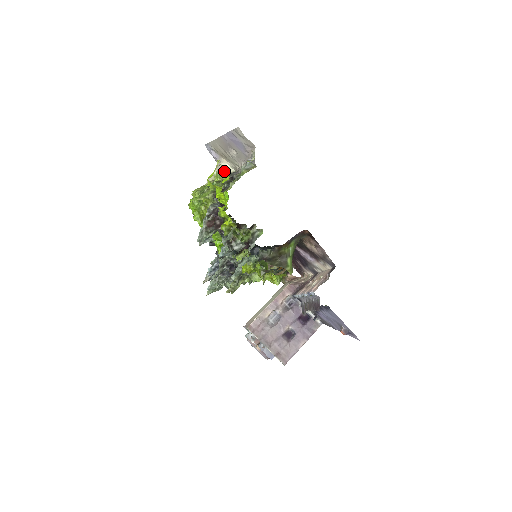
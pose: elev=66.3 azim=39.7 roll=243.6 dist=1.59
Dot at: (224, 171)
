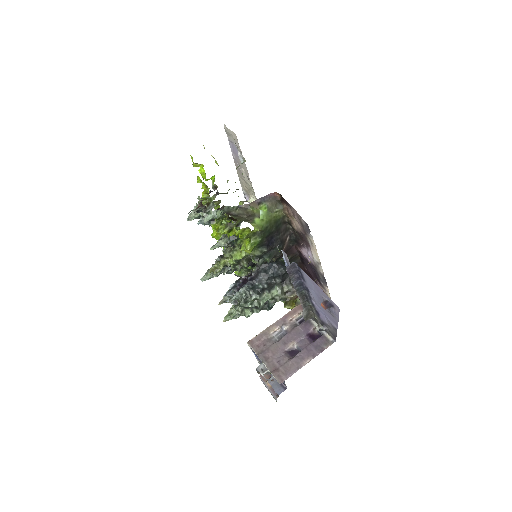
Dot at: occluded
